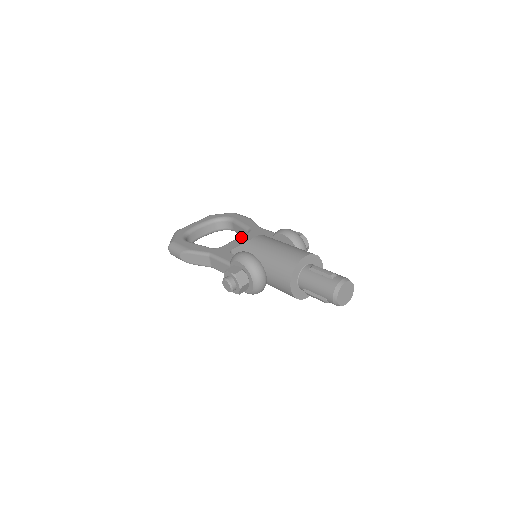
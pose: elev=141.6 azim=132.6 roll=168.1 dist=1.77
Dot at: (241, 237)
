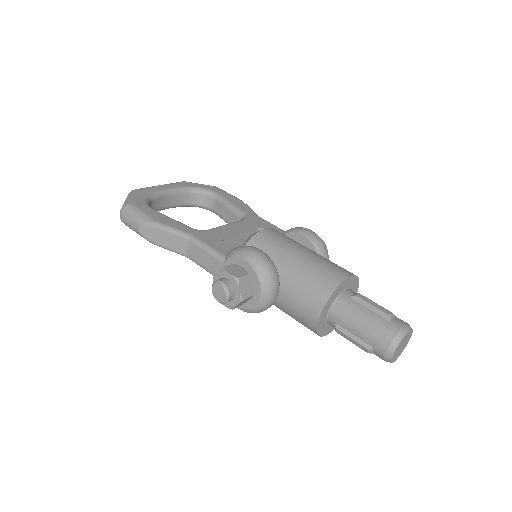
Dot at: (235, 223)
